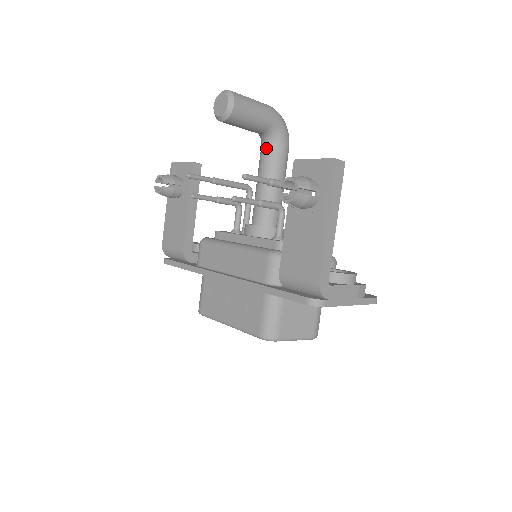
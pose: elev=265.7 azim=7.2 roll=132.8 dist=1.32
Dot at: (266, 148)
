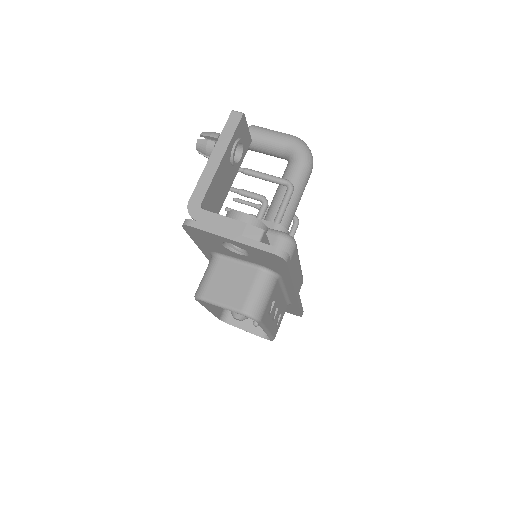
Dot at: occluded
